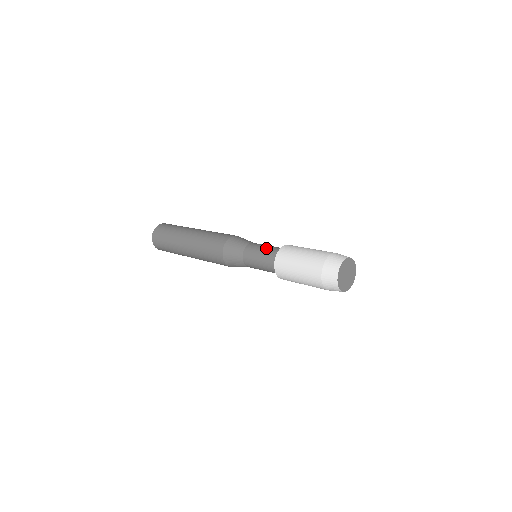
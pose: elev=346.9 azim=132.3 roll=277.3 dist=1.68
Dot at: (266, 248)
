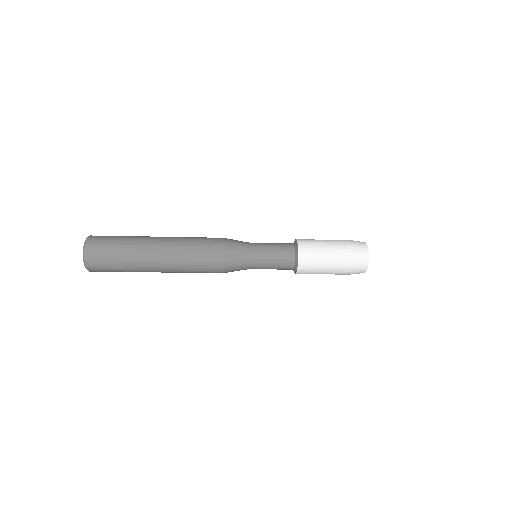
Dot at: occluded
